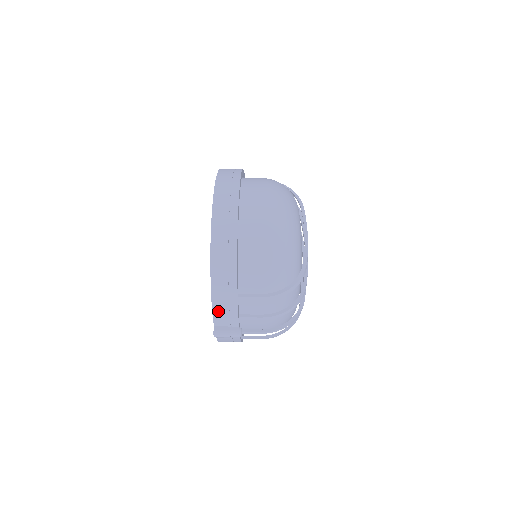
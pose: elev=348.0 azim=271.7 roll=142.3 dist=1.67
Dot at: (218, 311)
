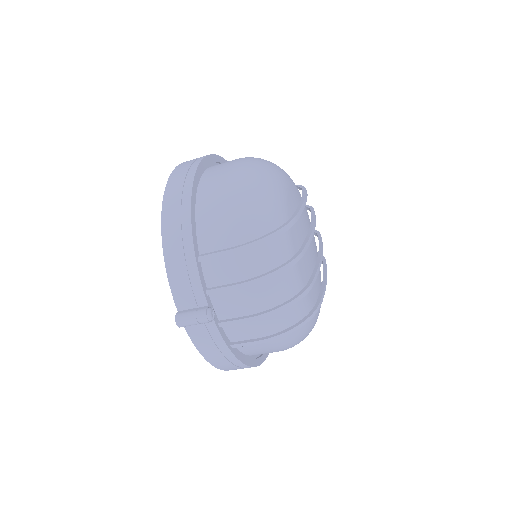
Dot at: (176, 282)
